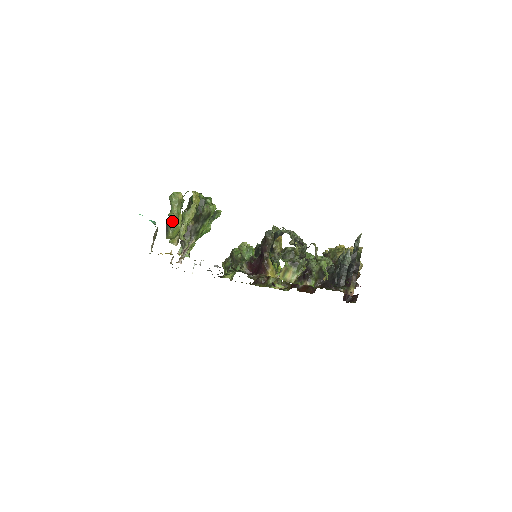
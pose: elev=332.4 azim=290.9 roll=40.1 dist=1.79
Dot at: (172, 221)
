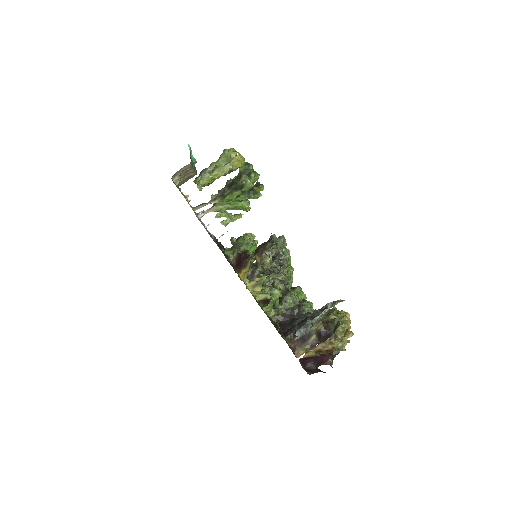
Dot at: (208, 169)
